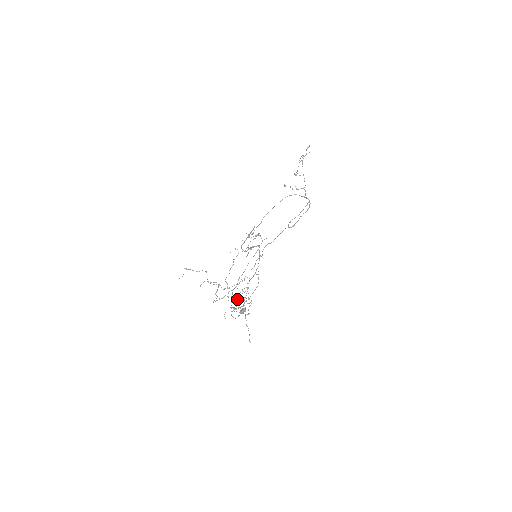
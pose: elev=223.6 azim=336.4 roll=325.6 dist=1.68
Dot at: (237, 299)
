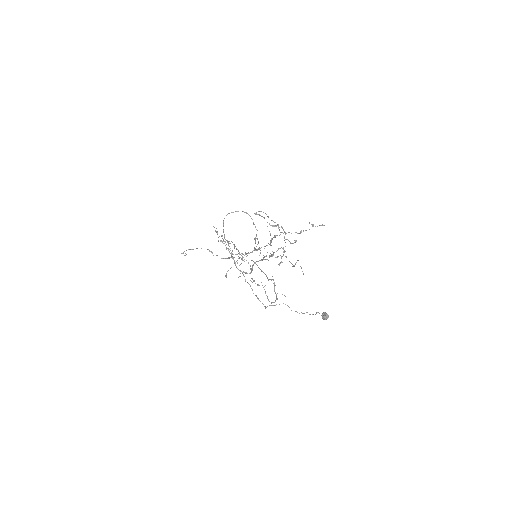
Dot at: occluded
